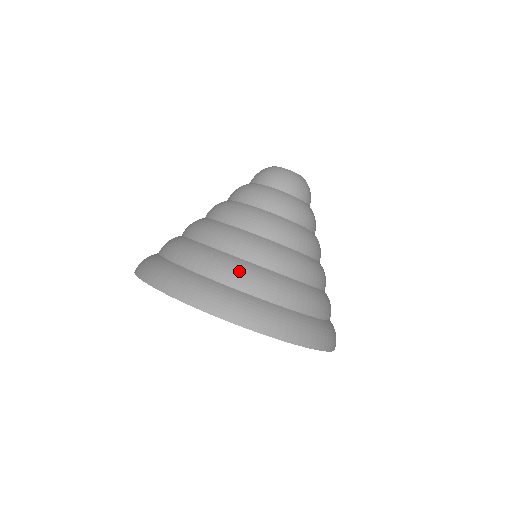
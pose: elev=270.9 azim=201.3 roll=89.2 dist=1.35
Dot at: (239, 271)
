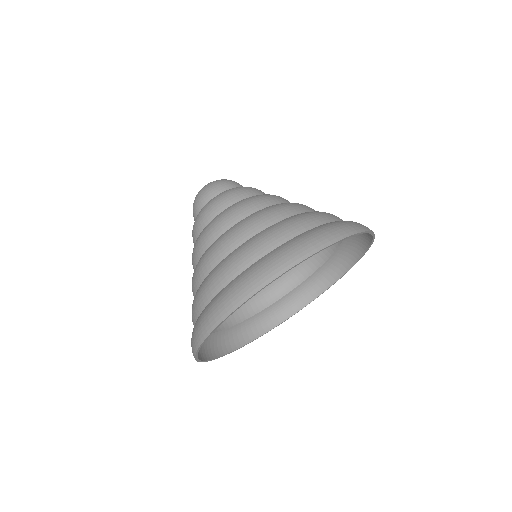
Dot at: (287, 225)
